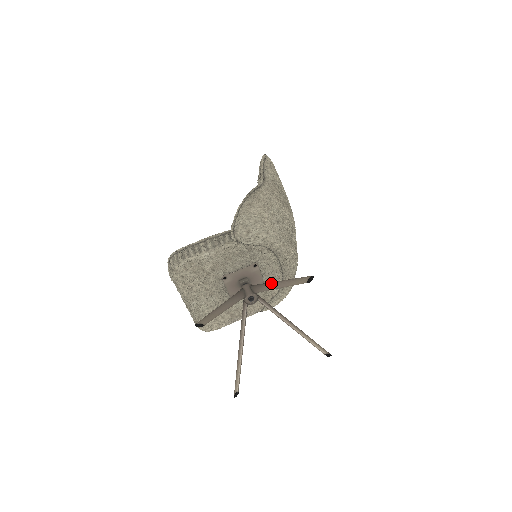
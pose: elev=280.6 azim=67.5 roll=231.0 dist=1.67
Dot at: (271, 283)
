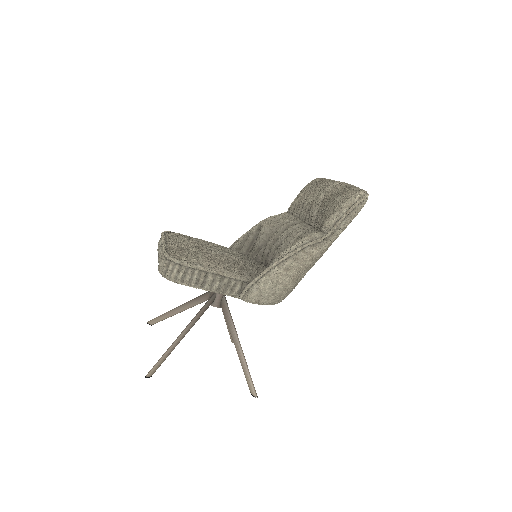
Dot at: (235, 336)
